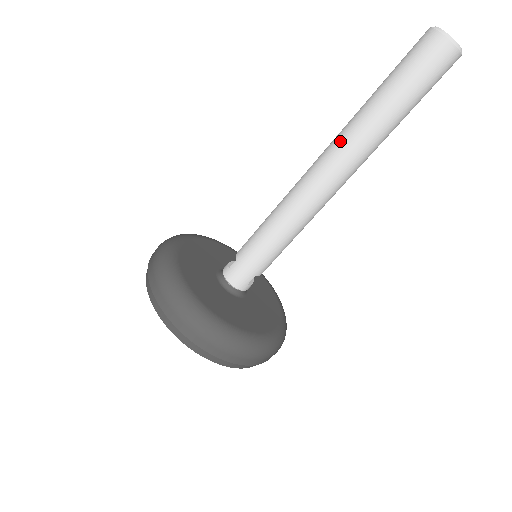
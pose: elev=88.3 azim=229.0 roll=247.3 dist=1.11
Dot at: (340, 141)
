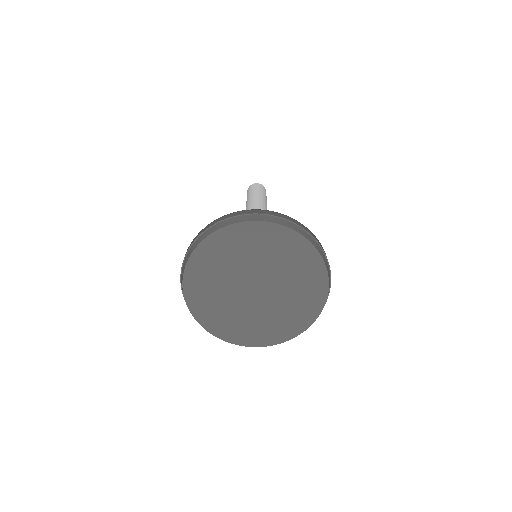
Dot at: (249, 207)
